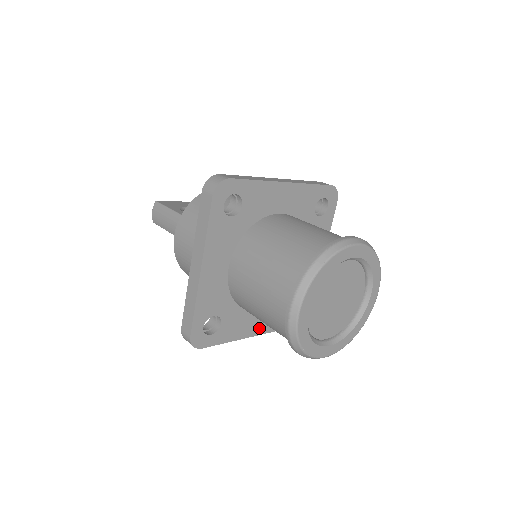
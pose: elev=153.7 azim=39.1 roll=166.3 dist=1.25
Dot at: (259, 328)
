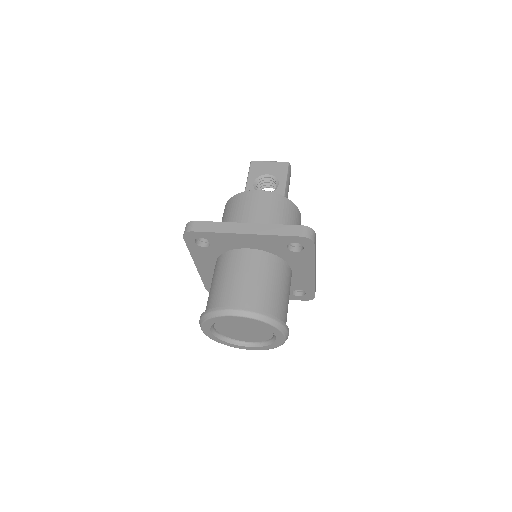
Dot at: occluded
